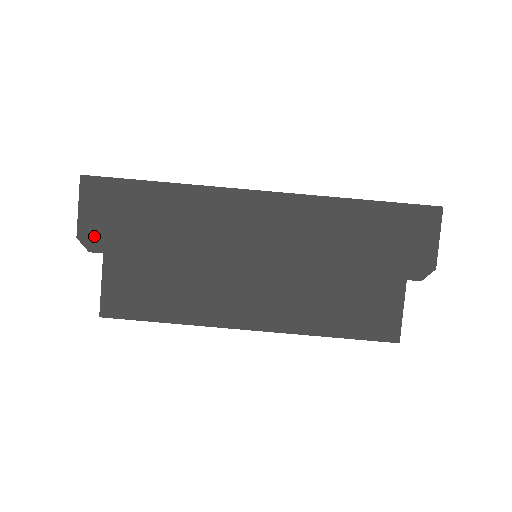
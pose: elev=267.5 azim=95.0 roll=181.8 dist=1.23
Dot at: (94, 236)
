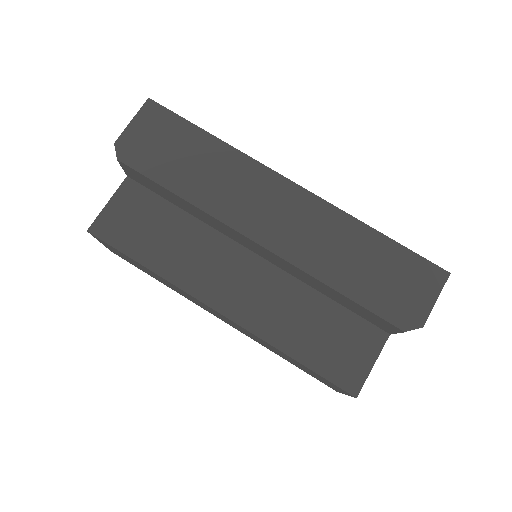
Dot at: (130, 149)
